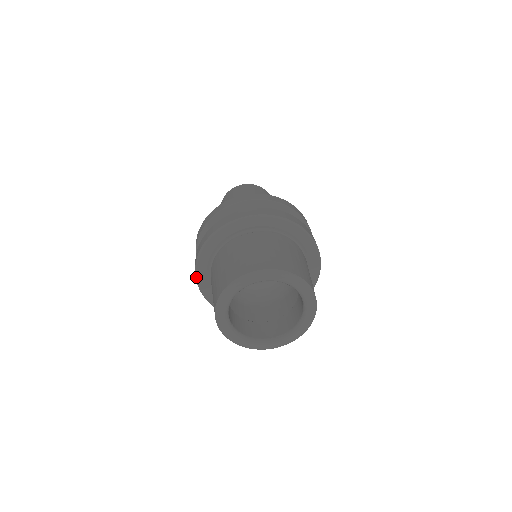
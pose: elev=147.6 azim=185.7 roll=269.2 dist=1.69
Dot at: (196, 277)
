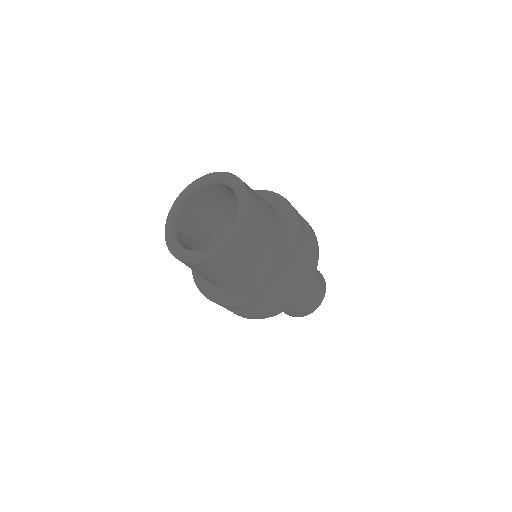
Dot at: occluded
